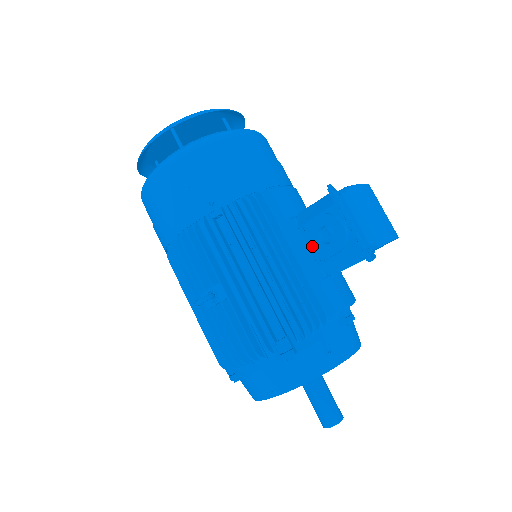
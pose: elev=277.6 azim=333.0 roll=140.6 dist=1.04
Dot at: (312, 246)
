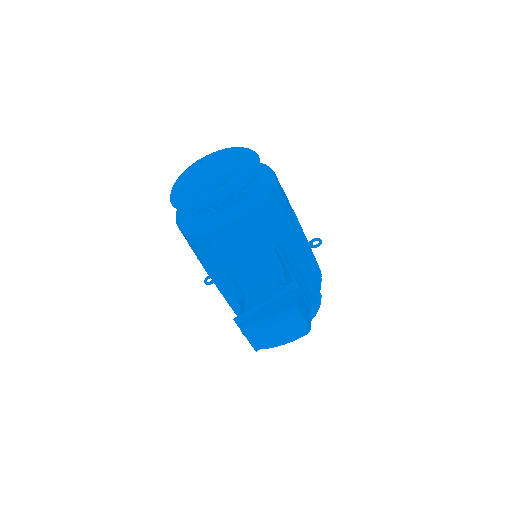
Dot at: occluded
